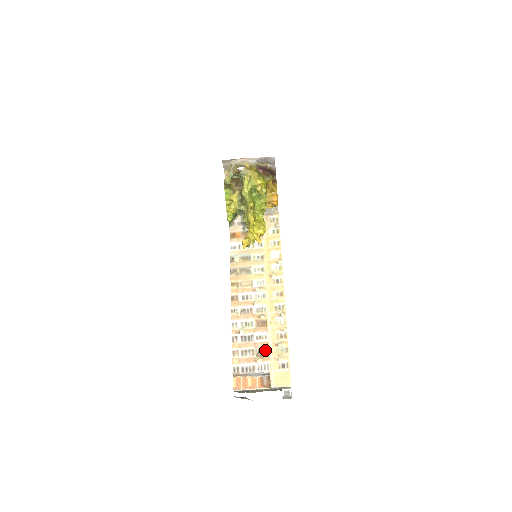
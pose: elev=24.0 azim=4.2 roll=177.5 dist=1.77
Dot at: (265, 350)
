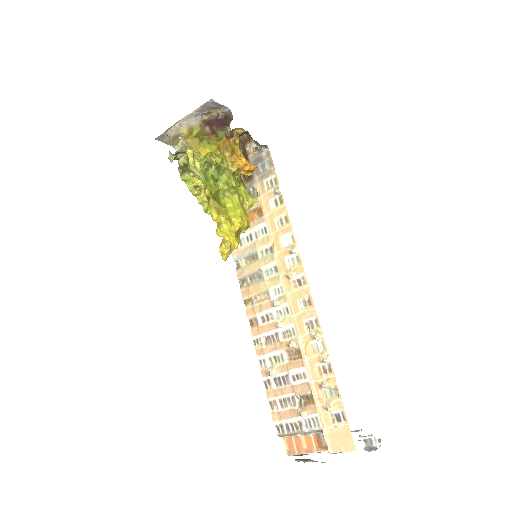
Dot at: (308, 396)
